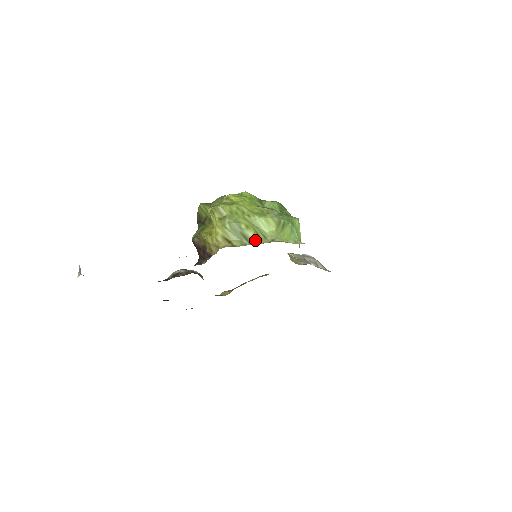
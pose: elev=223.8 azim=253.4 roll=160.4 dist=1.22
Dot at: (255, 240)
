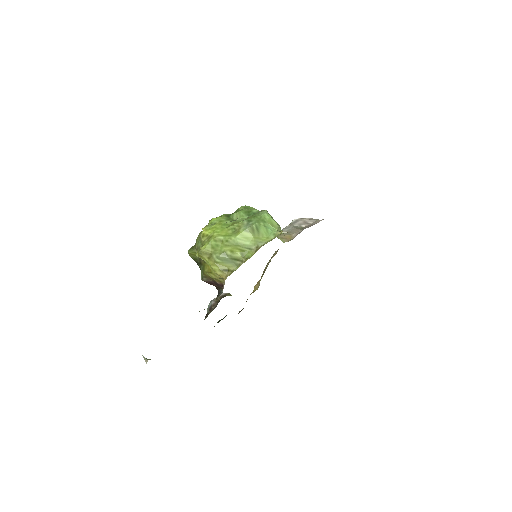
Dot at: (244, 257)
